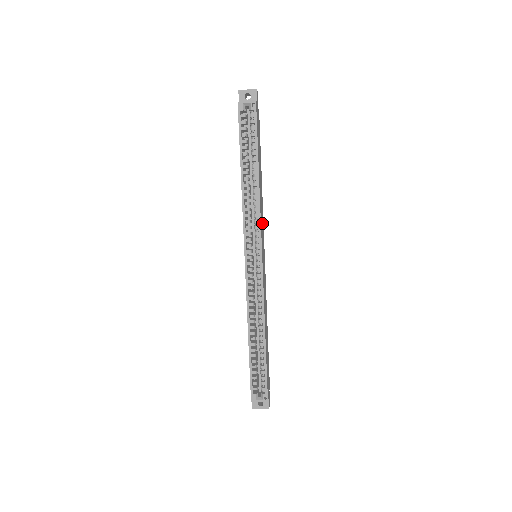
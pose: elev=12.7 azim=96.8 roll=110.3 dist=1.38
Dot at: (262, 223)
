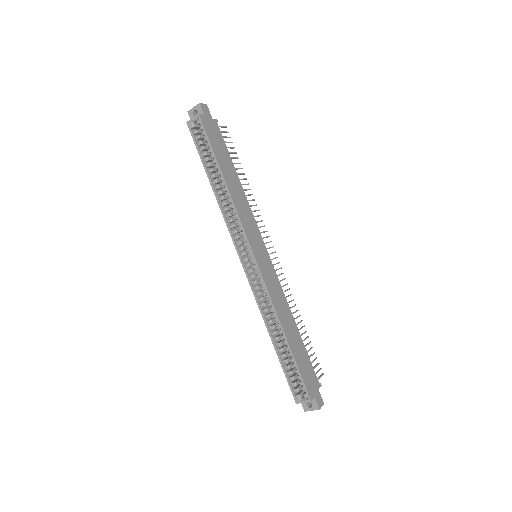
Dot at: (250, 222)
